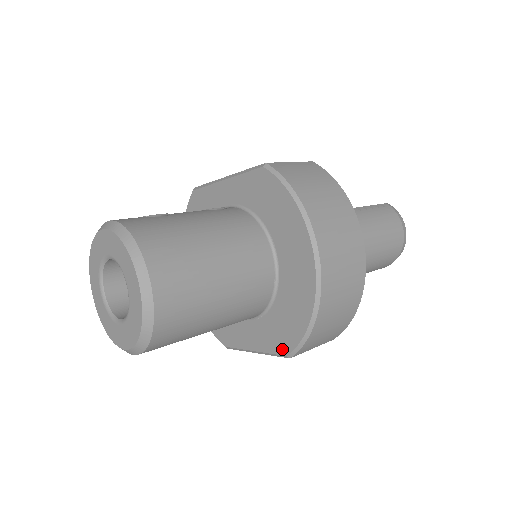
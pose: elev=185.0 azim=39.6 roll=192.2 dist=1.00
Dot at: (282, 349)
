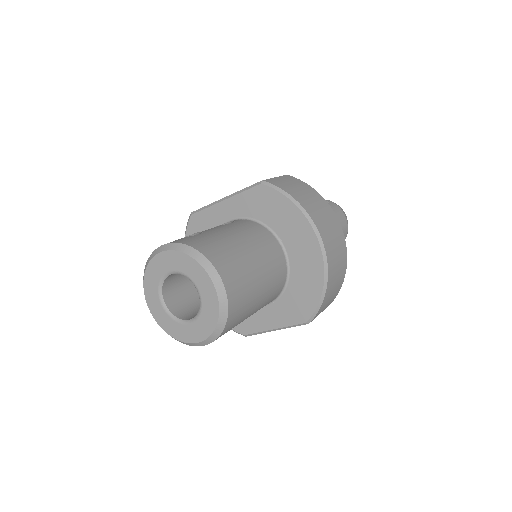
Dot at: (301, 319)
